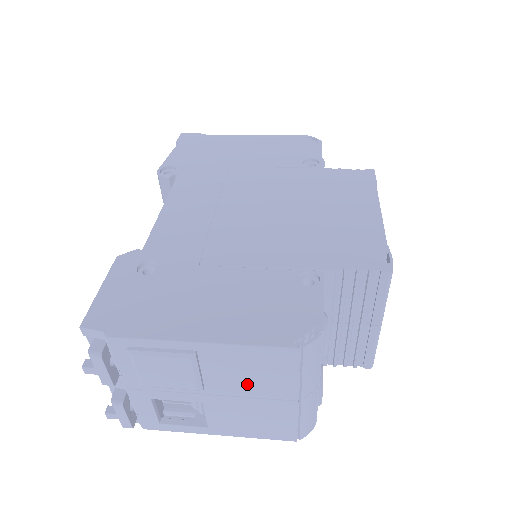
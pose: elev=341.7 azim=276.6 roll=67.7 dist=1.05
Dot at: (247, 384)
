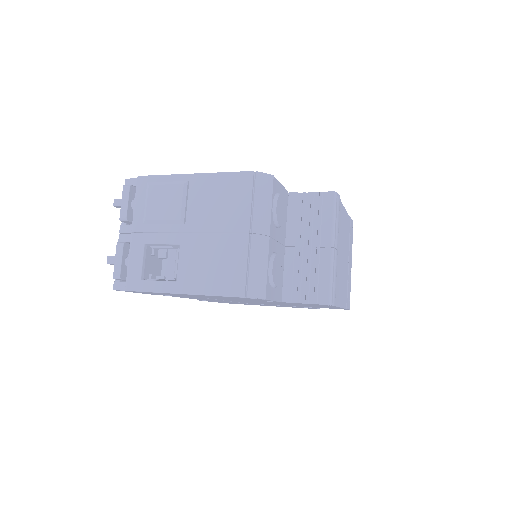
Dot at: (215, 216)
